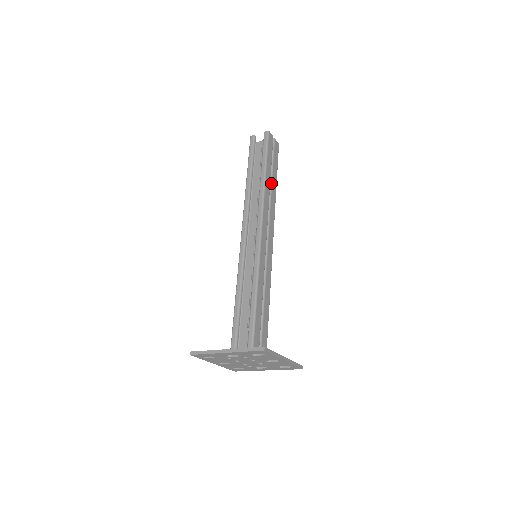
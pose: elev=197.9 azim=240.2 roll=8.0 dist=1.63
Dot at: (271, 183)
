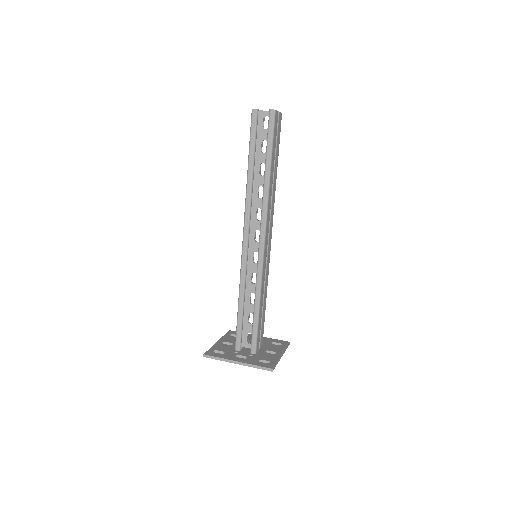
Dot at: (273, 175)
